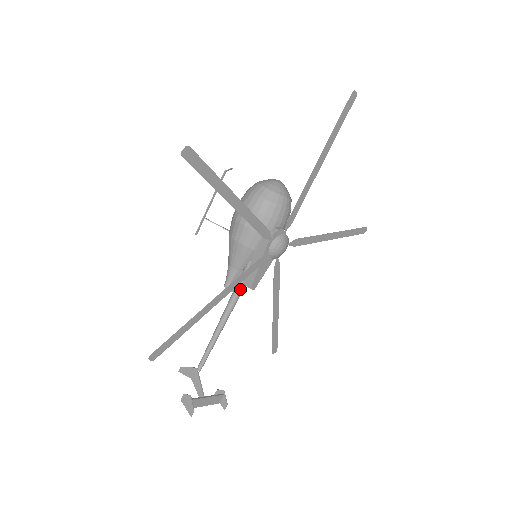
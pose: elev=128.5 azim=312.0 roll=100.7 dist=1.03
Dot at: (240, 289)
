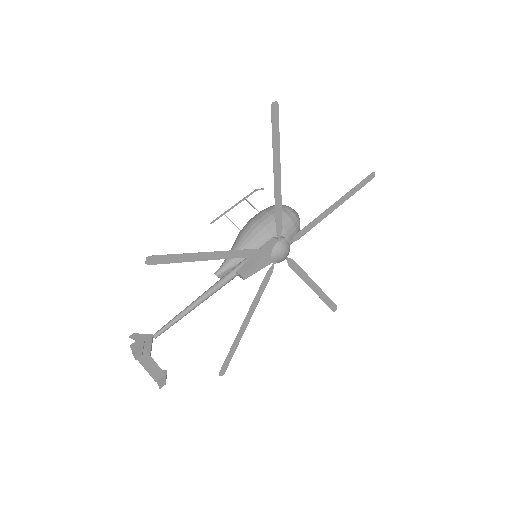
Dot at: (231, 276)
